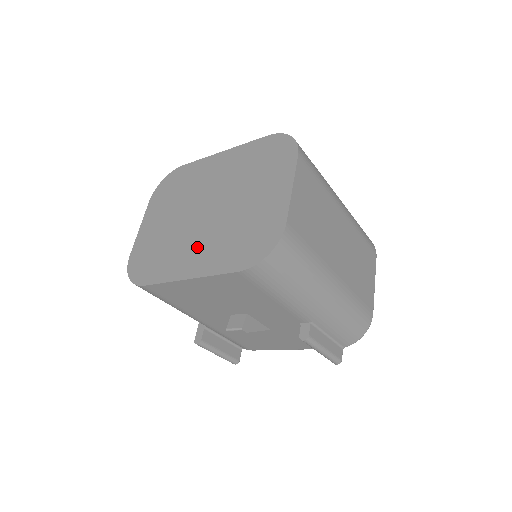
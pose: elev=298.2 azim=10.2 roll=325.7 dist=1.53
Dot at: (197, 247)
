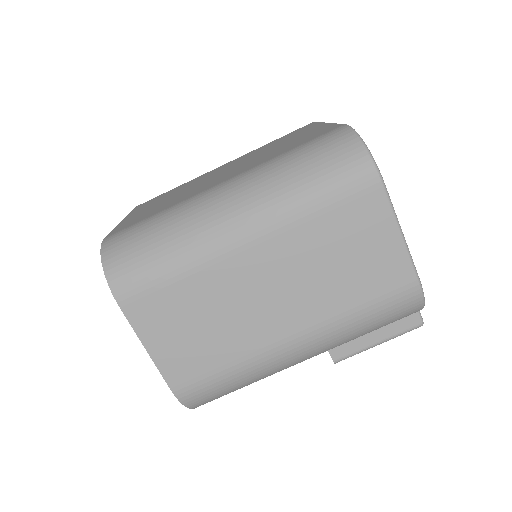
Dot at: occluded
